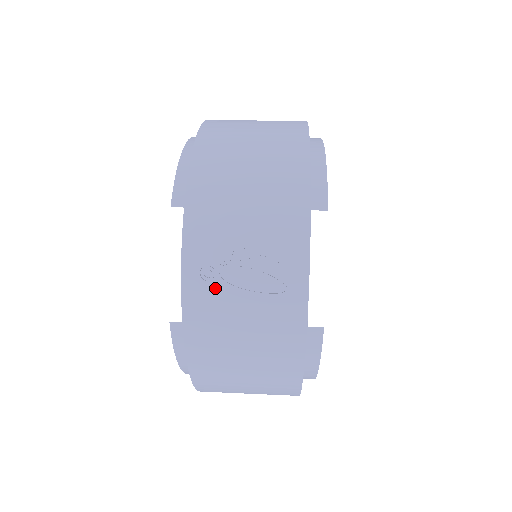
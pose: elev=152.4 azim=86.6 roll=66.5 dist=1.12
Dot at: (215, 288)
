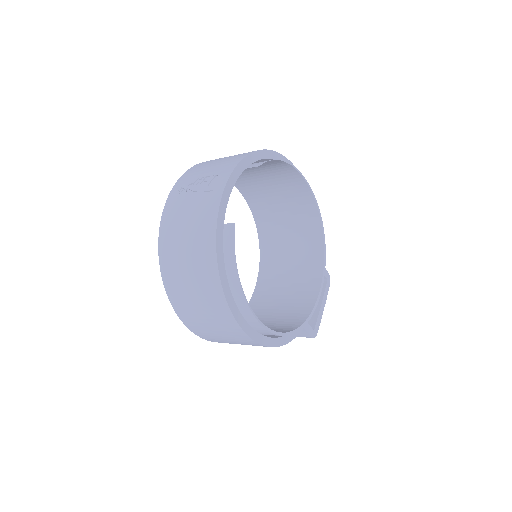
Dot at: (181, 196)
